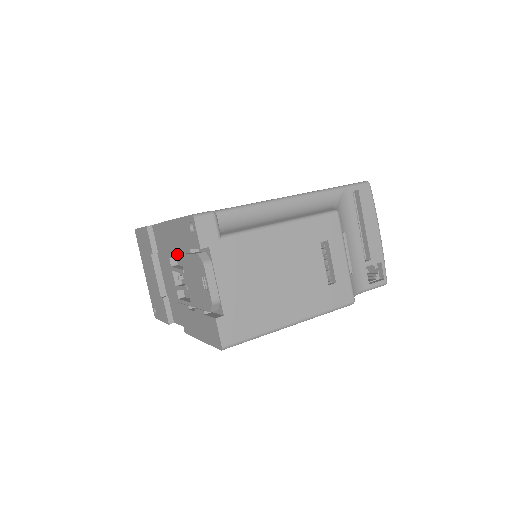
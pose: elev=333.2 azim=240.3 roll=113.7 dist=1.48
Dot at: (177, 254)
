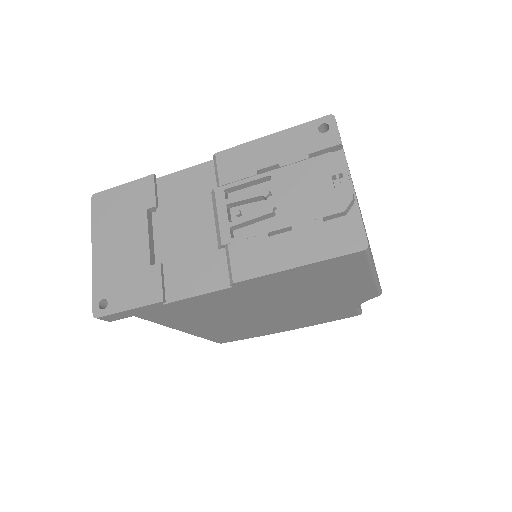
Dot at: (259, 174)
